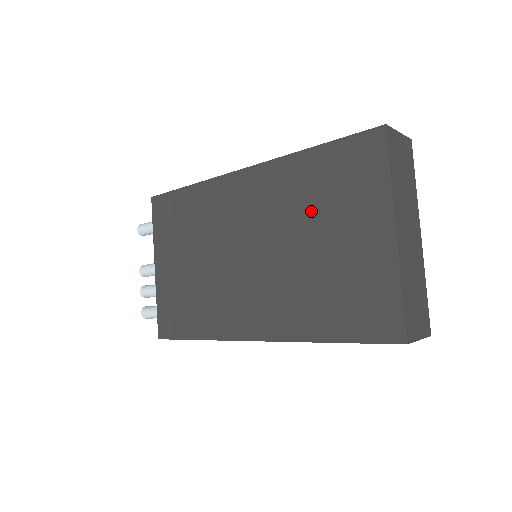
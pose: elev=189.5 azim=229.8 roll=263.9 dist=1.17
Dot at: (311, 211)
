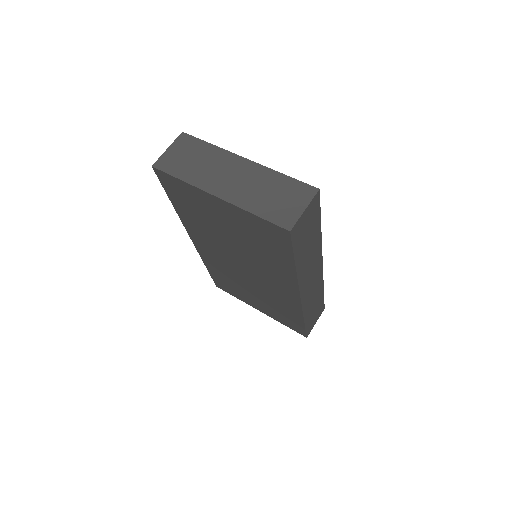
Dot at: (210, 226)
